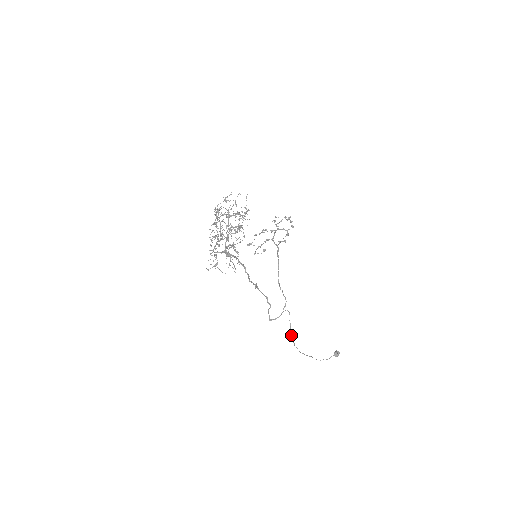
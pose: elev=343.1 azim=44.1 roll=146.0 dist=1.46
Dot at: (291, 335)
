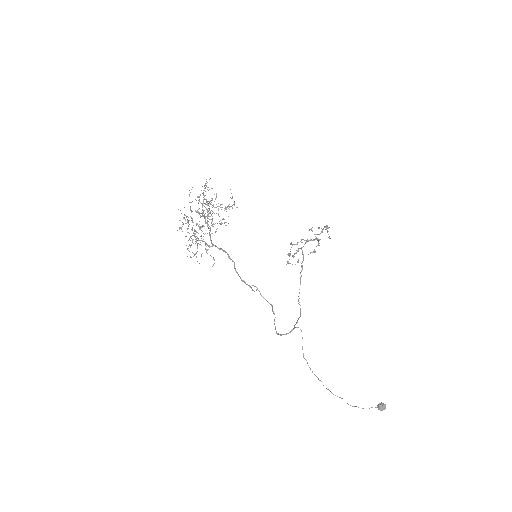
Dot at: (306, 360)
